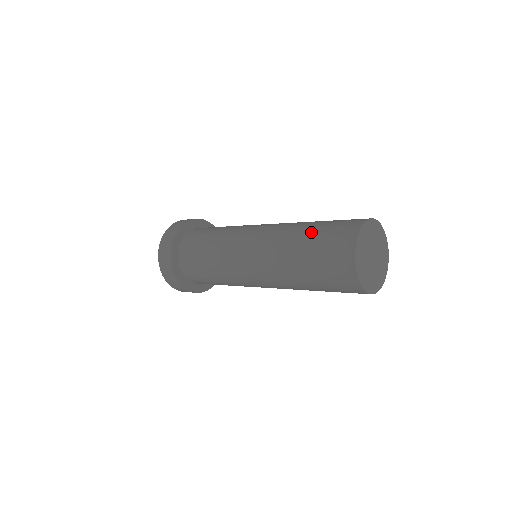
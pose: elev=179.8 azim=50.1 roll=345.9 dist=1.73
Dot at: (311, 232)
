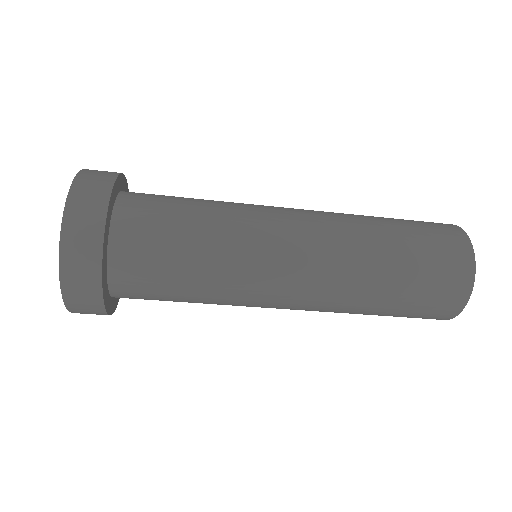
Dot at: occluded
